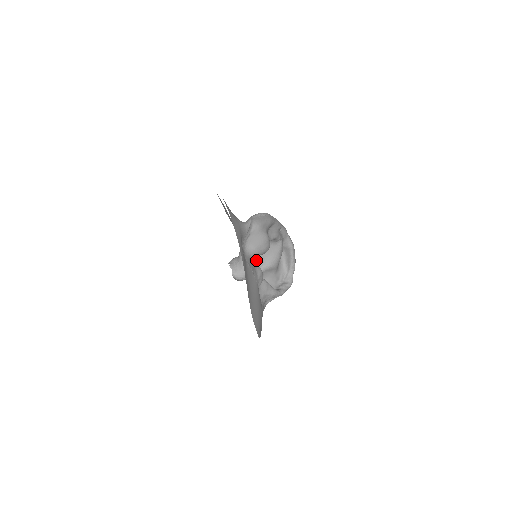
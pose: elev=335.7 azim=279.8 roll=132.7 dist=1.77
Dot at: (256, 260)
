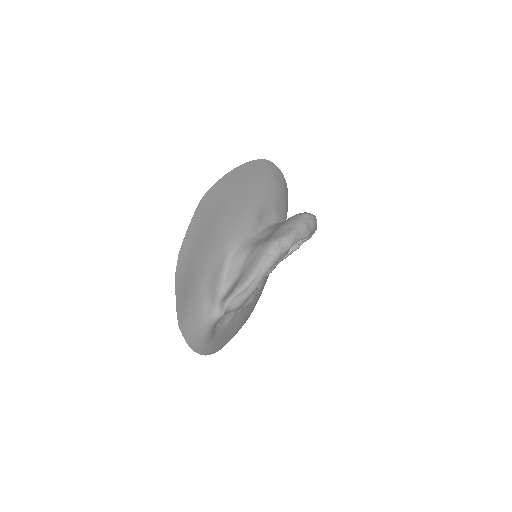
Dot at: occluded
